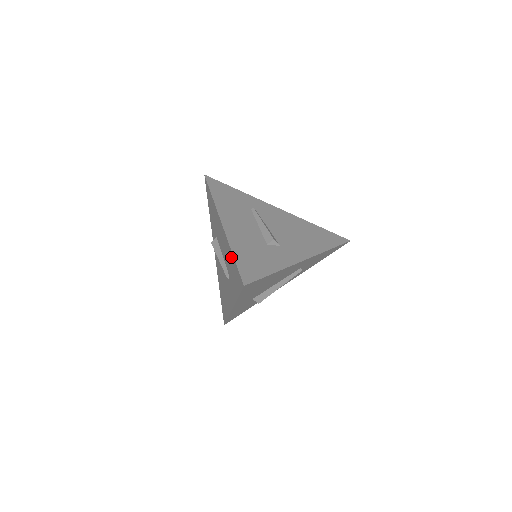
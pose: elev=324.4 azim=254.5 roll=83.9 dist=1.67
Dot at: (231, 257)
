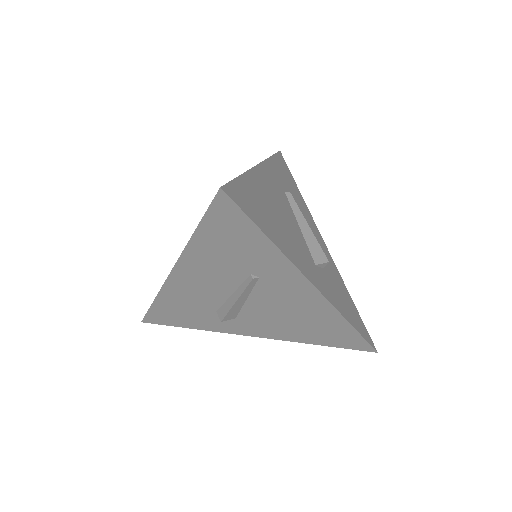
Dot at: occluded
